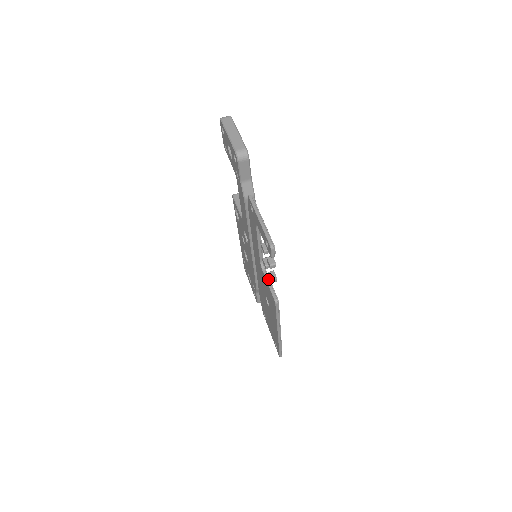
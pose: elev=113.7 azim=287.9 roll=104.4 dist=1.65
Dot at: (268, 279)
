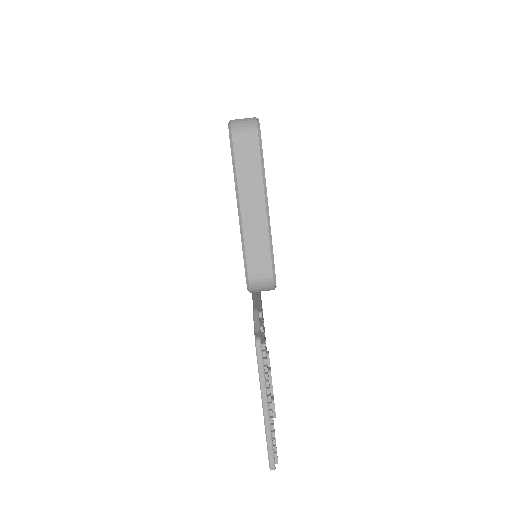
Dot at: occluded
